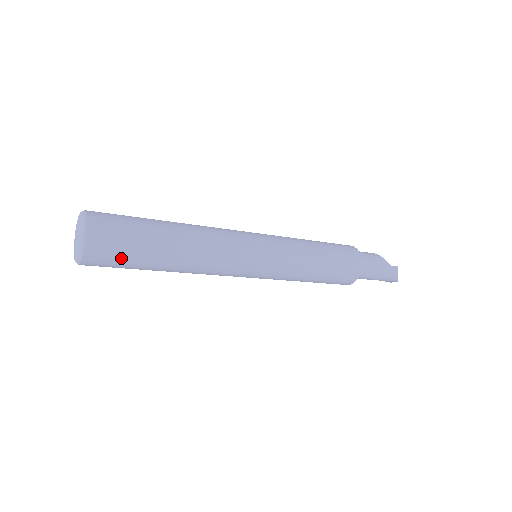
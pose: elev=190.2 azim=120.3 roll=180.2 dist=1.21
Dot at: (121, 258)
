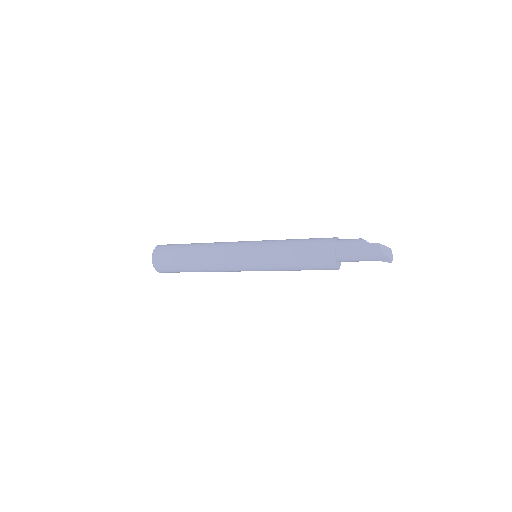
Dot at: (169, 262)
